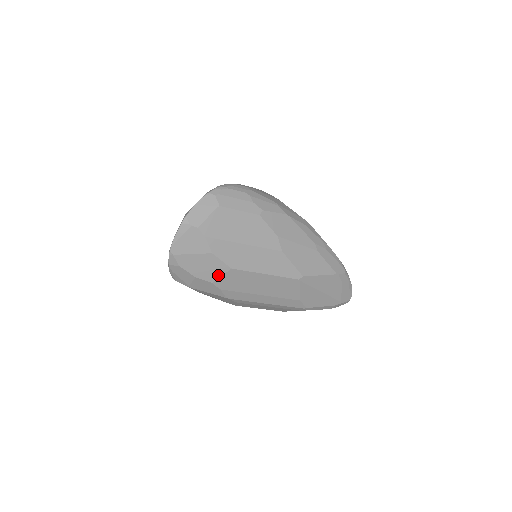
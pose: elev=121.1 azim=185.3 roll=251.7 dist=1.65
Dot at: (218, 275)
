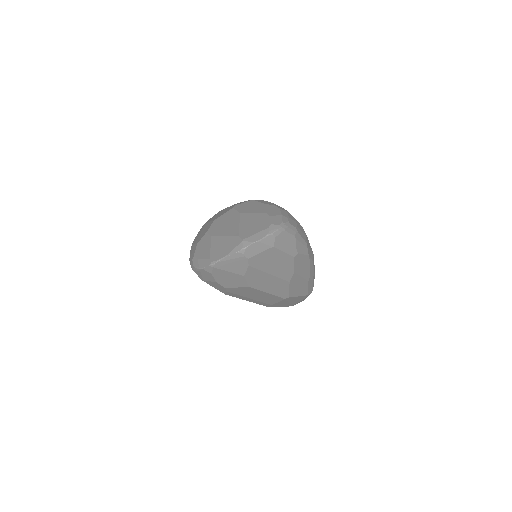
Dot at: (235, 286)
